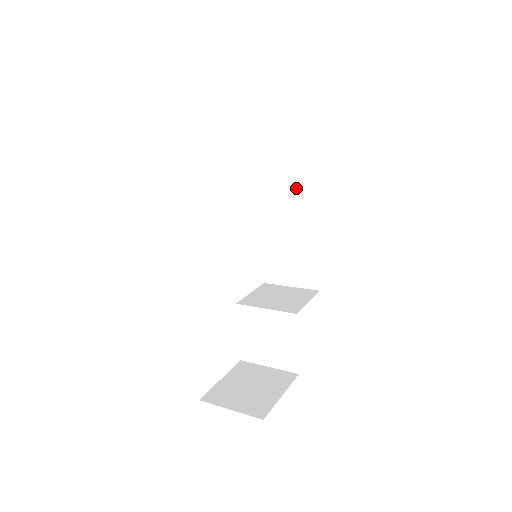
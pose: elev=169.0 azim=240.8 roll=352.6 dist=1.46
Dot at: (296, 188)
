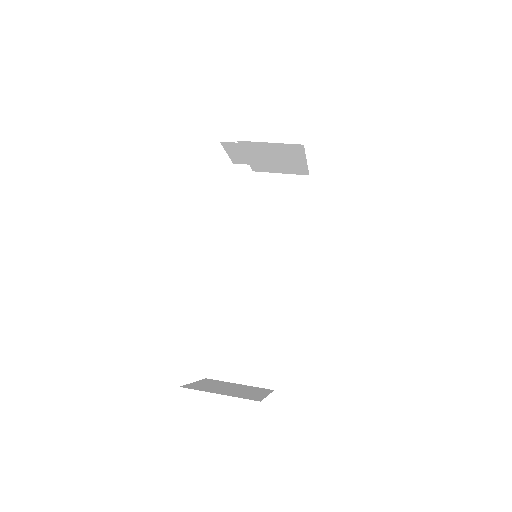
Dot at: (283, 224)
